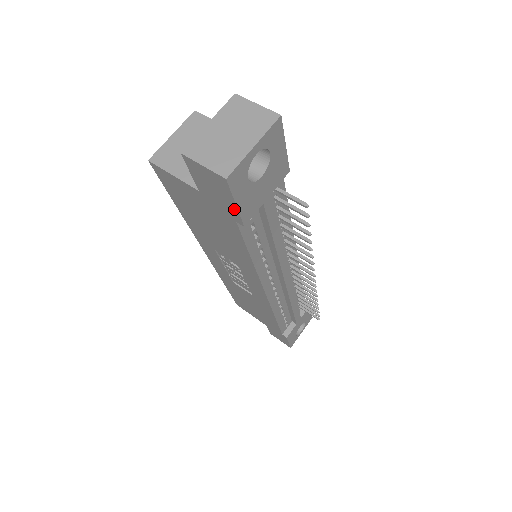
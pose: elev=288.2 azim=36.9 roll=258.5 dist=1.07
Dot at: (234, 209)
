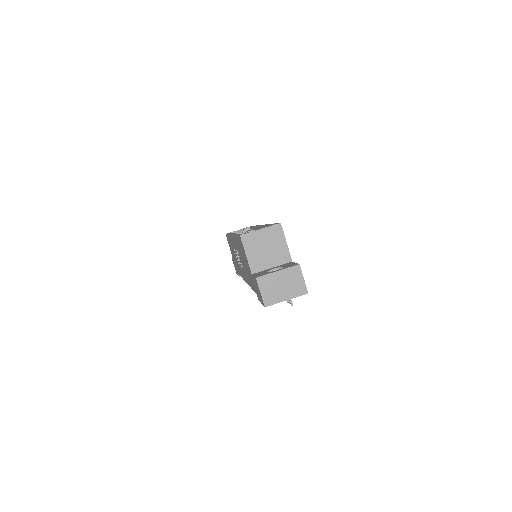
Dot at: occluded
